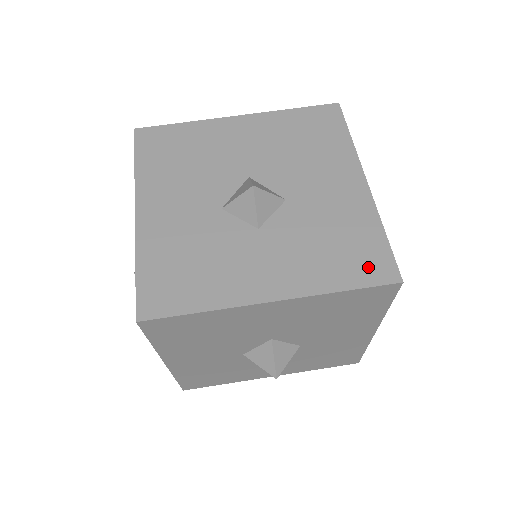
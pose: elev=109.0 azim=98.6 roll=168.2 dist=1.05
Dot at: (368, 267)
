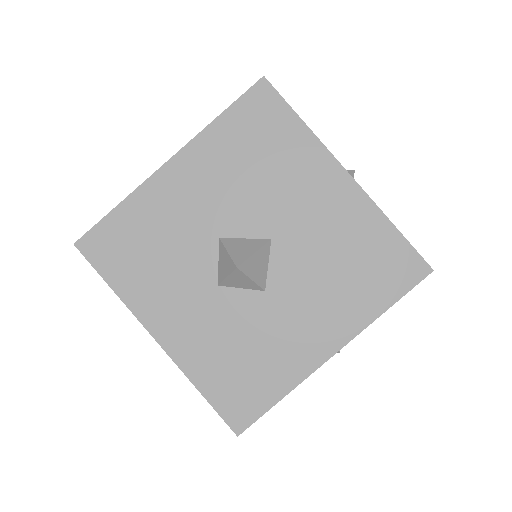
Dot at: (235, 401)
